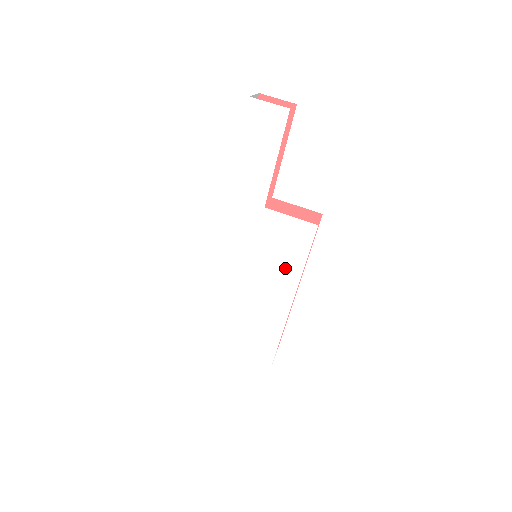
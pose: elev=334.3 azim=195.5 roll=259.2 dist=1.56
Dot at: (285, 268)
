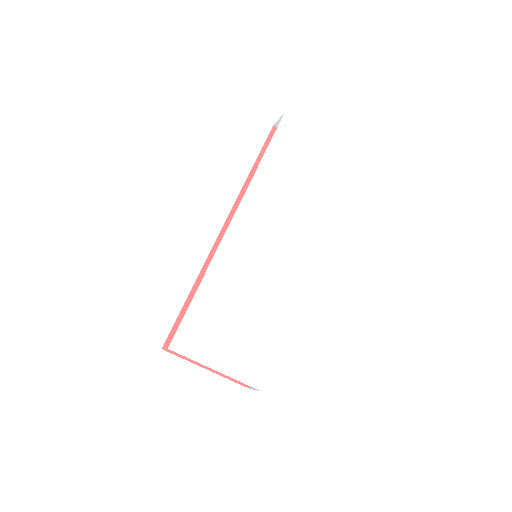
Dot at: (293, 263)
